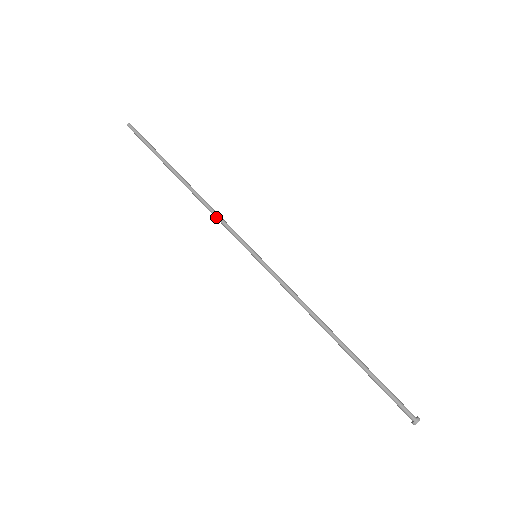
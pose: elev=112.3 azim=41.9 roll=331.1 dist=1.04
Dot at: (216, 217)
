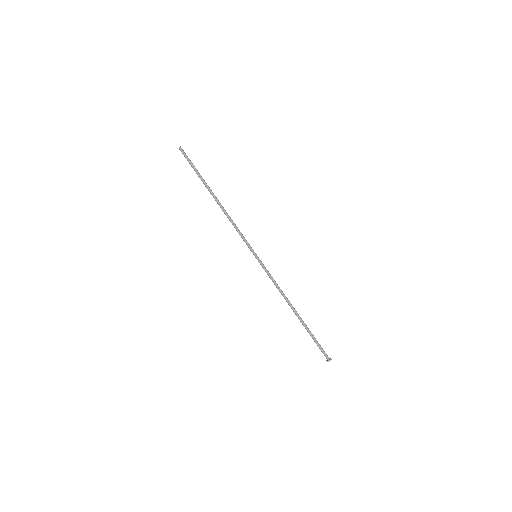
Dot at: (234, 227)
